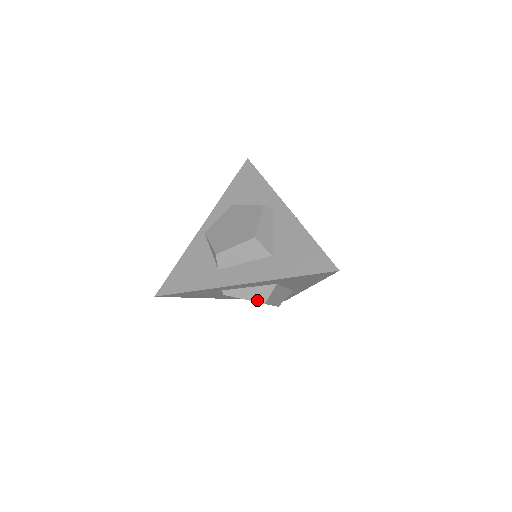
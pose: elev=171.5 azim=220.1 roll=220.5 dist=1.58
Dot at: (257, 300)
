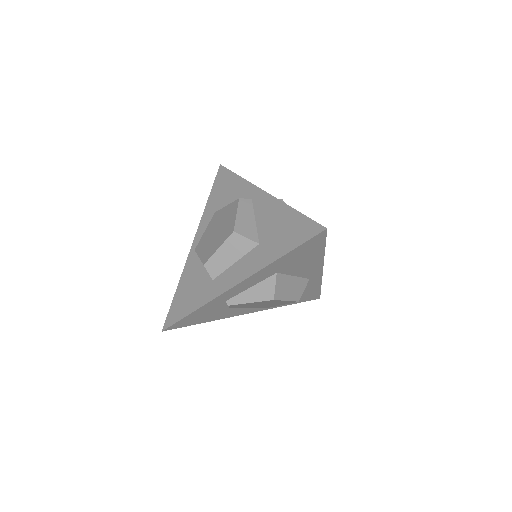
Dot at: (264, 299)
